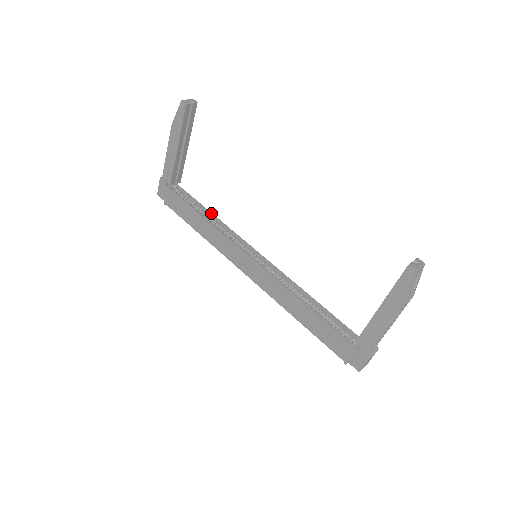
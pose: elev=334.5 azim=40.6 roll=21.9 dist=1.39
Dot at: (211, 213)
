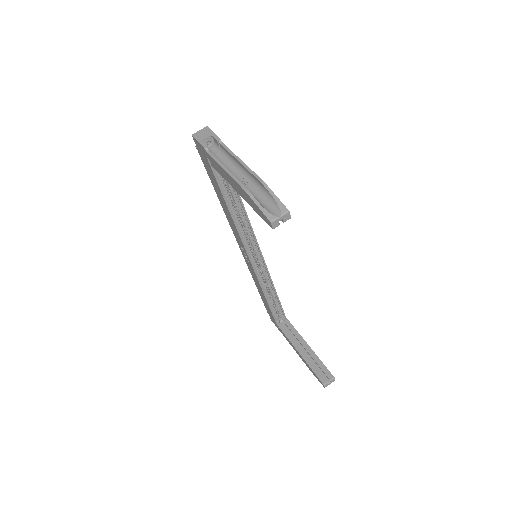
Dot at: (241, 202)
